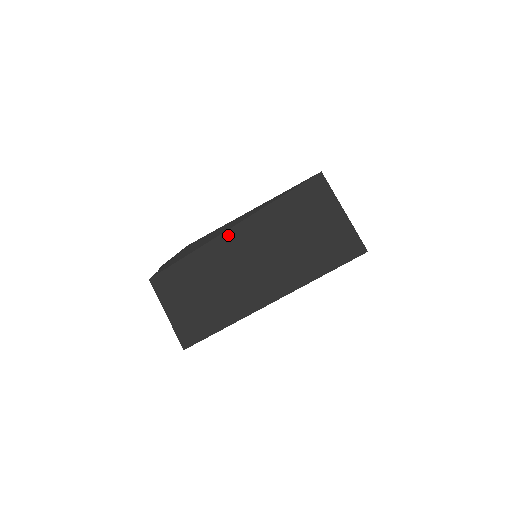
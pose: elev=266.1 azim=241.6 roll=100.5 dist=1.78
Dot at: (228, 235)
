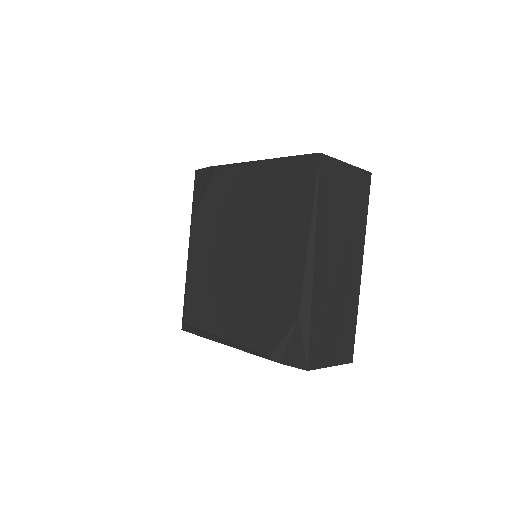
Dot at: (316, 274)
